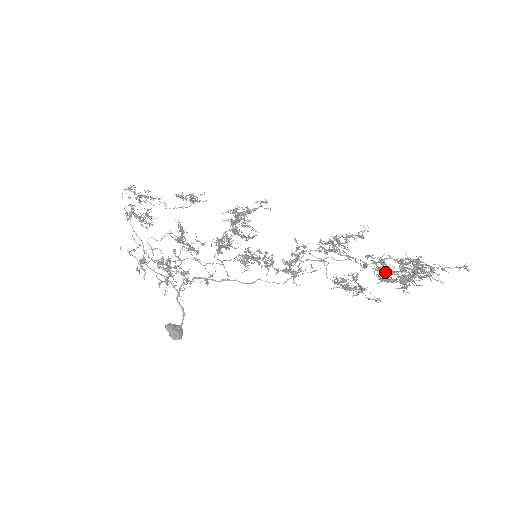
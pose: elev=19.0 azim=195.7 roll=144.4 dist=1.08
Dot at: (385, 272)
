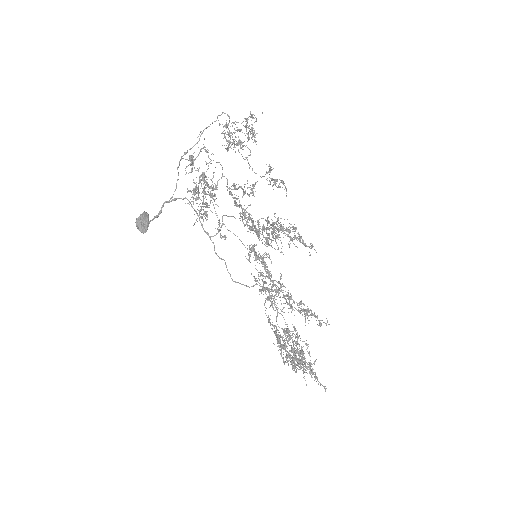
Dot at: (289, 345)
